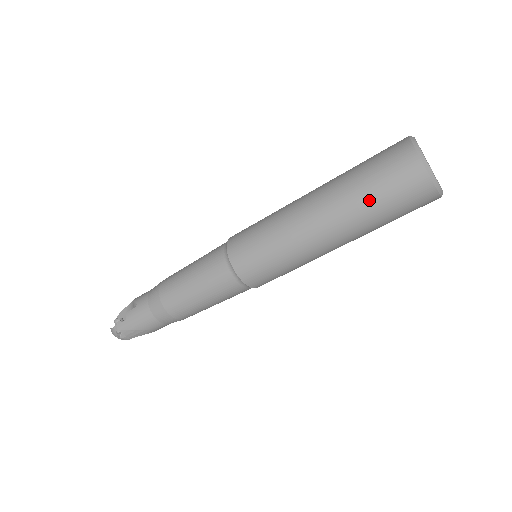
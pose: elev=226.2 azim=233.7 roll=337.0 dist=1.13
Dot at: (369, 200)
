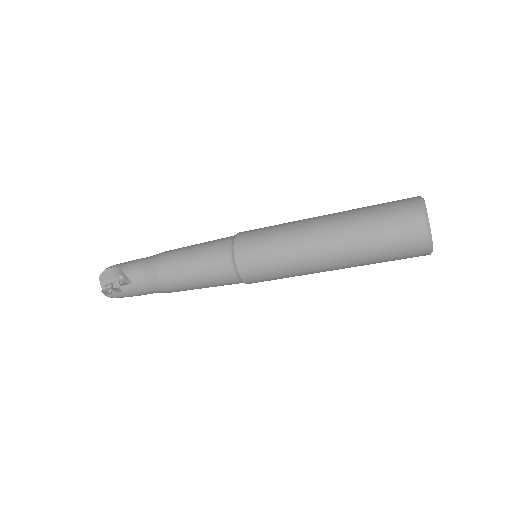
Dot at: (377, 259)
